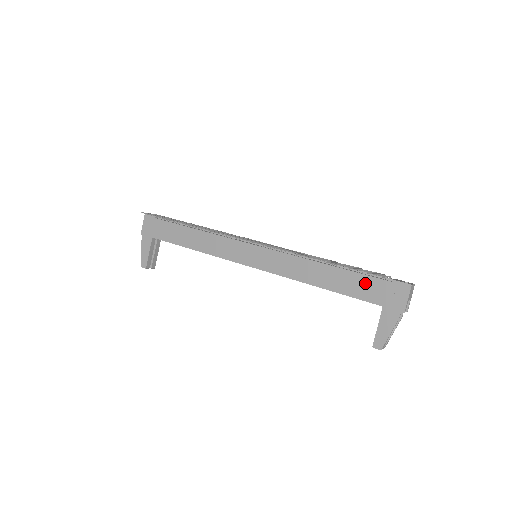
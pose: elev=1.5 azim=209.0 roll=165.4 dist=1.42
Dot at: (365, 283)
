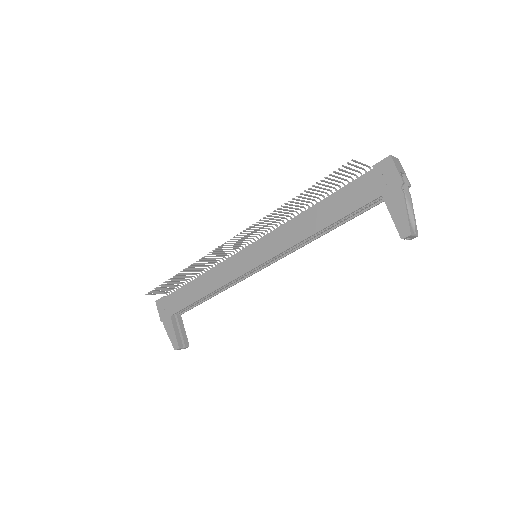
Dot at: (352, 191)
